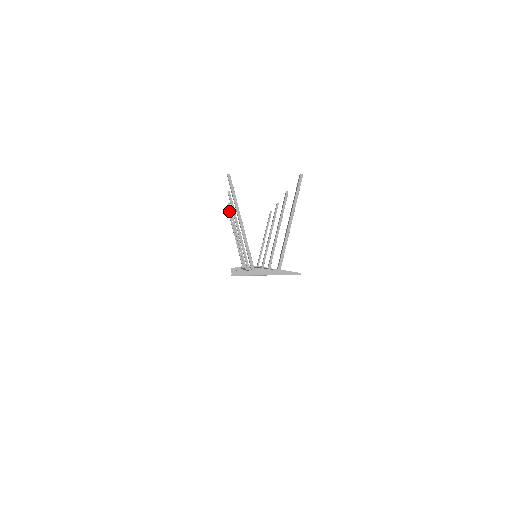
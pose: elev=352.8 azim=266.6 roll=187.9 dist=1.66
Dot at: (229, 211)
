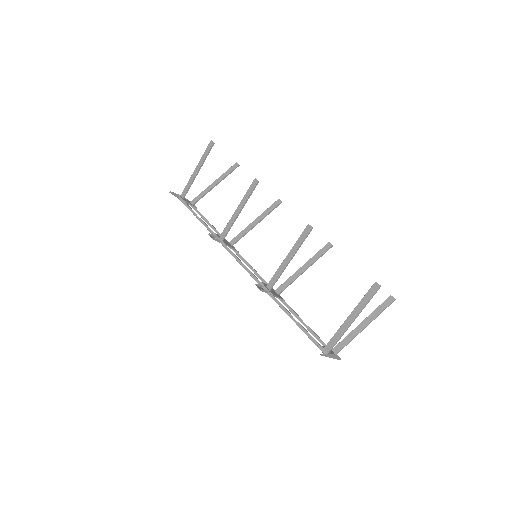
Dot at: occluded
